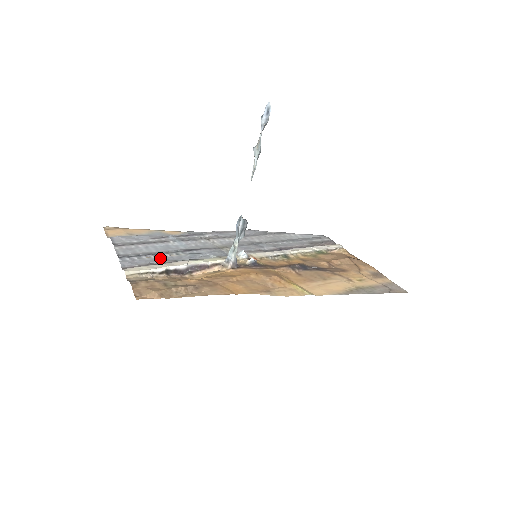
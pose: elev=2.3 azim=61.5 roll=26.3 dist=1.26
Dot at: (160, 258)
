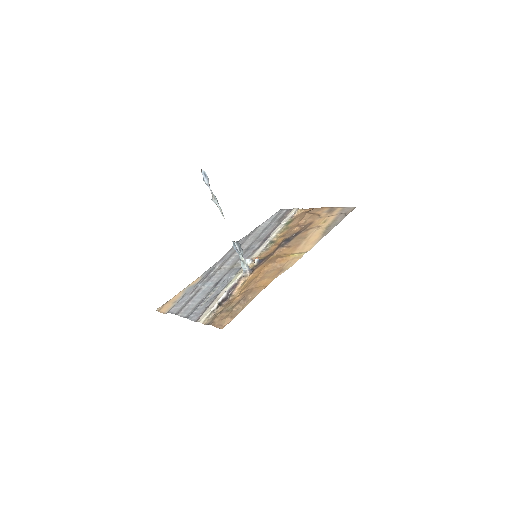
Dot at: (207, 301)
